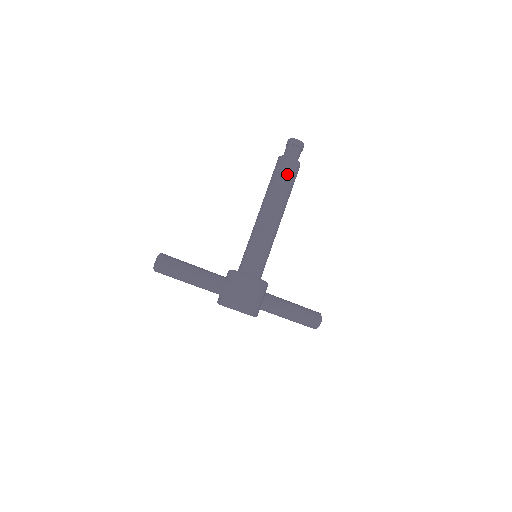
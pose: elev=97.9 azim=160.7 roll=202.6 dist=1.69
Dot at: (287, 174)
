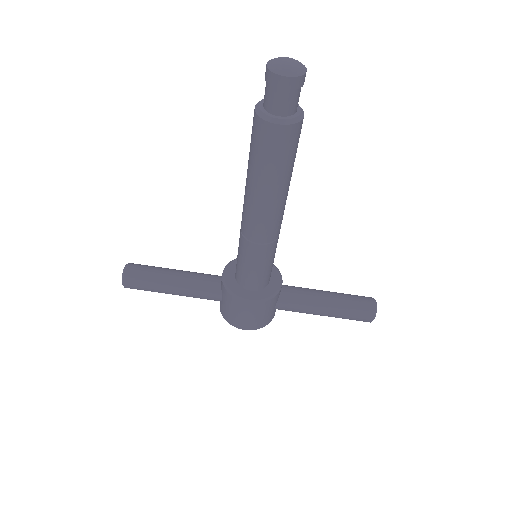
Dot at: (268, 155)
